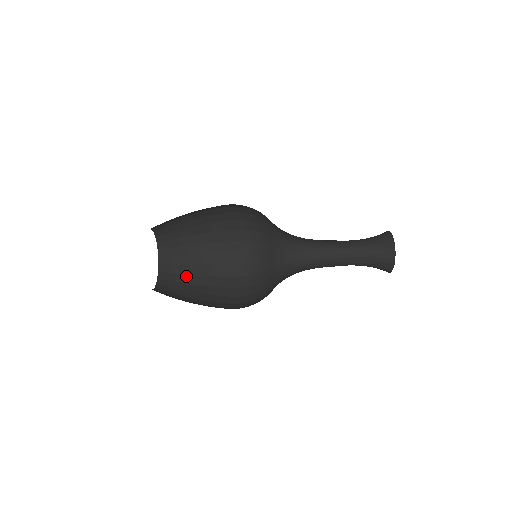
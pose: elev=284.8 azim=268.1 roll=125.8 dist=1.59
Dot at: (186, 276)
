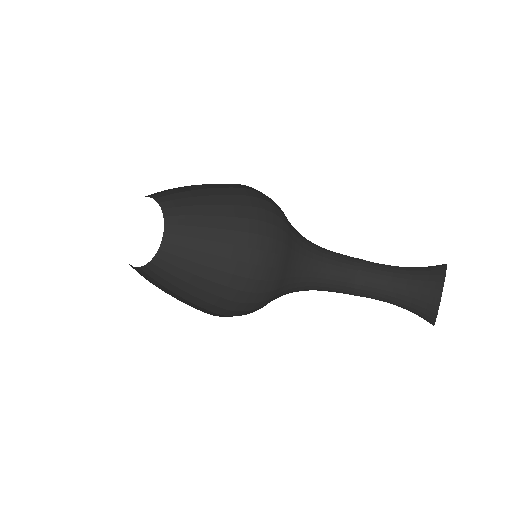
Dot at: occluded
